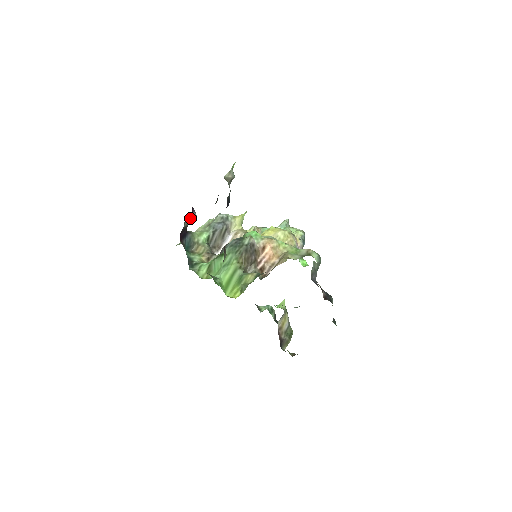
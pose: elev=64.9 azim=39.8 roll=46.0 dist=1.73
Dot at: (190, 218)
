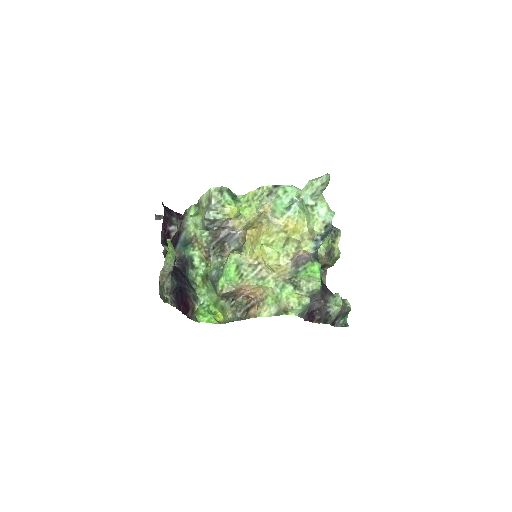
Dot at: (171, 237)
